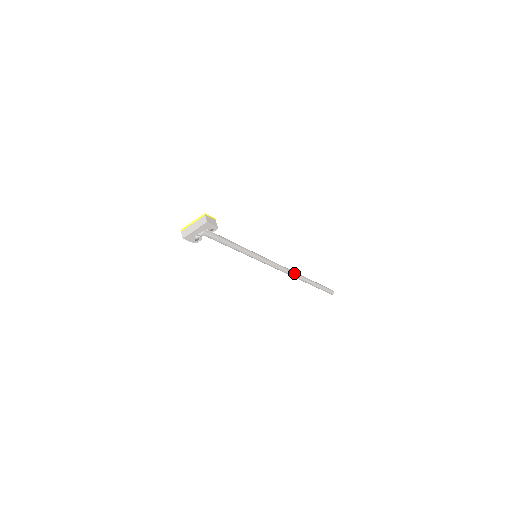
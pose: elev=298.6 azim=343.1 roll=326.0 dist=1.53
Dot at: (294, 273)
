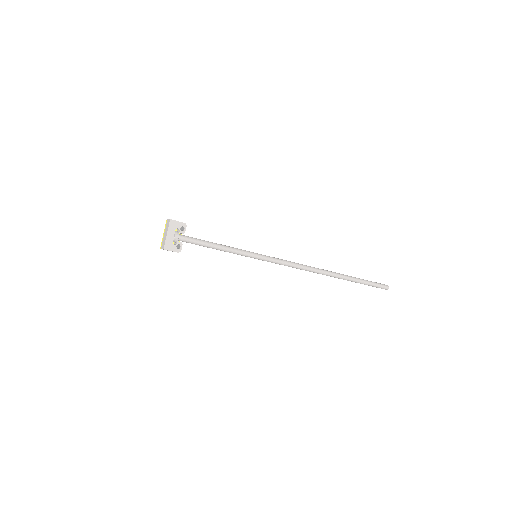
Dot at: (316, 268)
